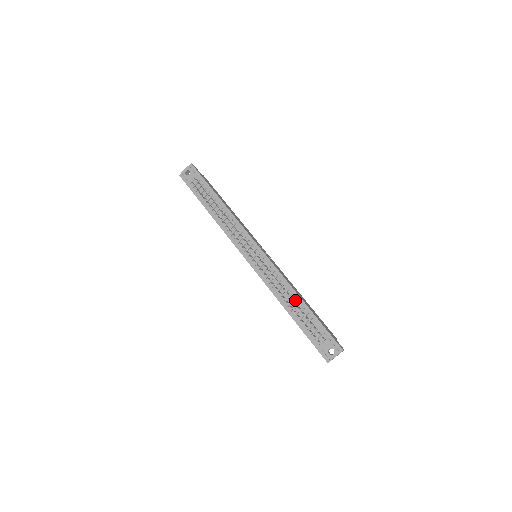
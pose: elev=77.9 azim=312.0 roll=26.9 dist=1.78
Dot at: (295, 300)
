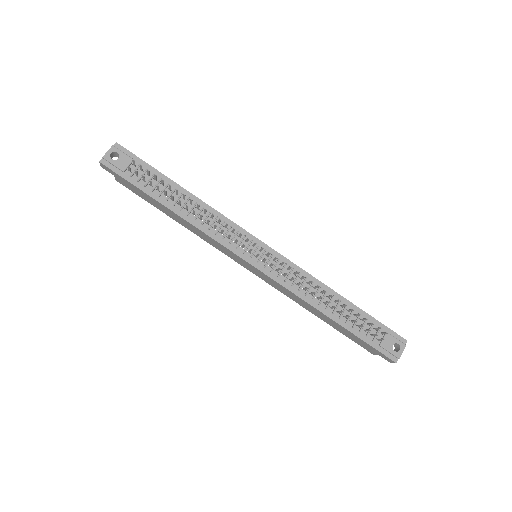
Dot at: (332, 298)
